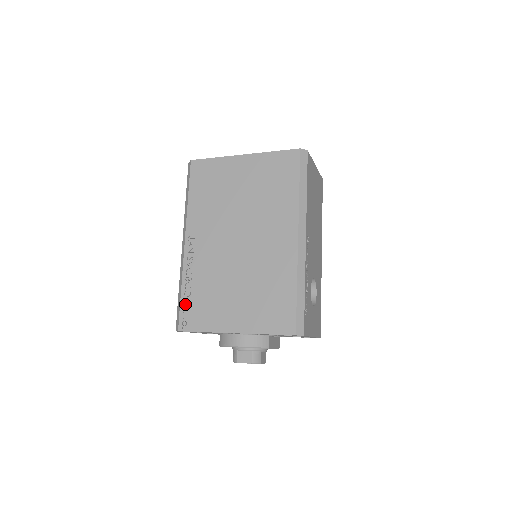
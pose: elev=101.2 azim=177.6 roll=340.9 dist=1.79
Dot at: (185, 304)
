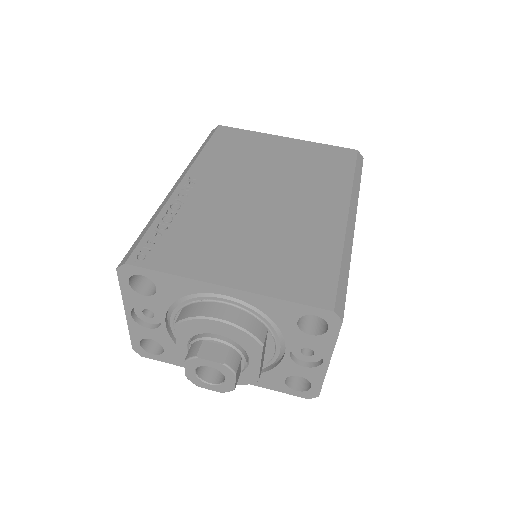
Dot at: (153, 236)
